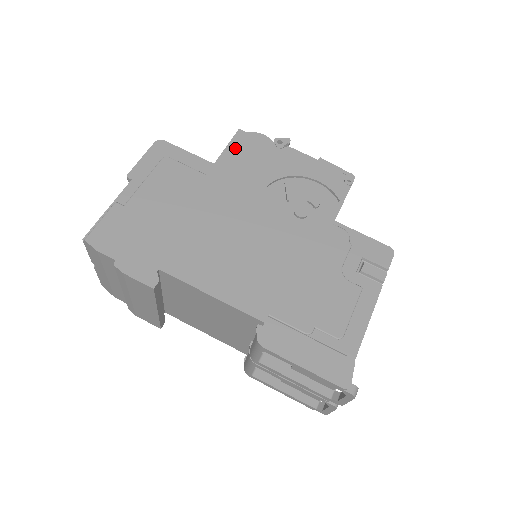
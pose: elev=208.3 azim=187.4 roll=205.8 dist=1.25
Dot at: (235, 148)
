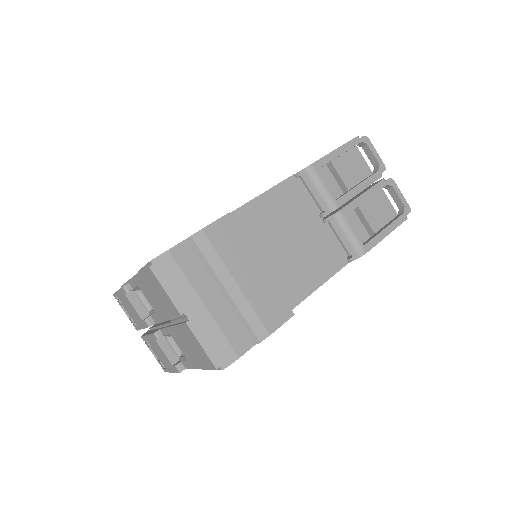
Dot at: occluded
